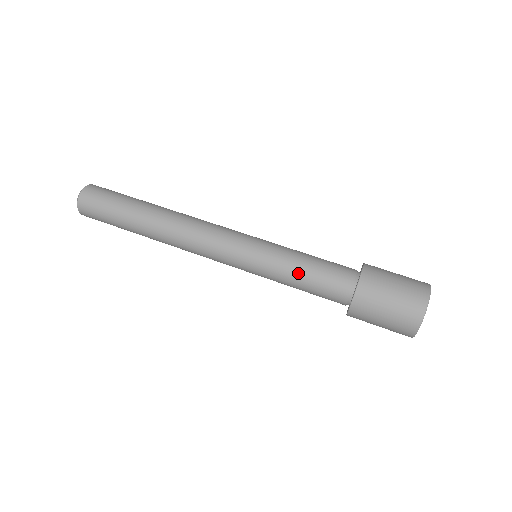
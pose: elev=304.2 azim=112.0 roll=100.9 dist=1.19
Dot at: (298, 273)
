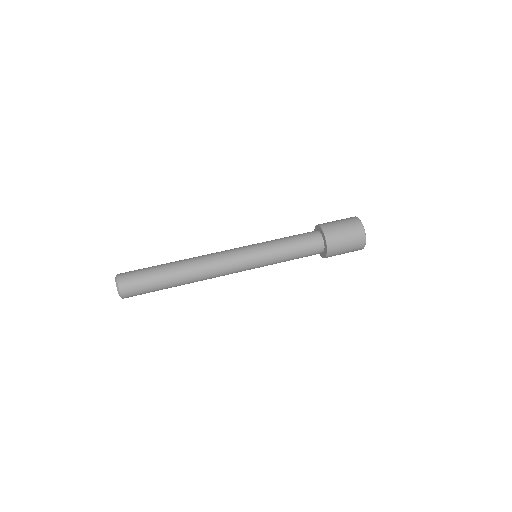
Dot at: (286, 240)
